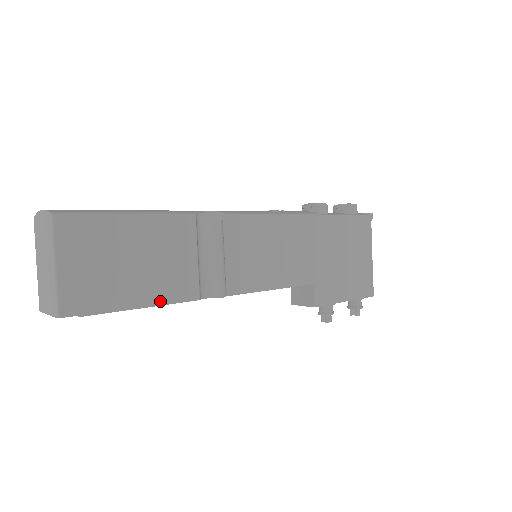
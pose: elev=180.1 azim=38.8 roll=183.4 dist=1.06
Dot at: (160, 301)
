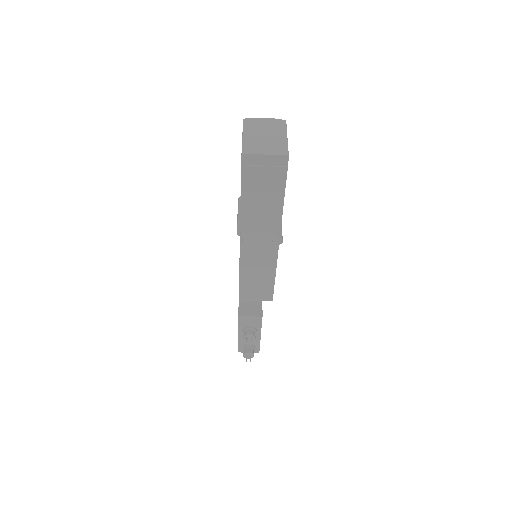
Dot at: occluded
